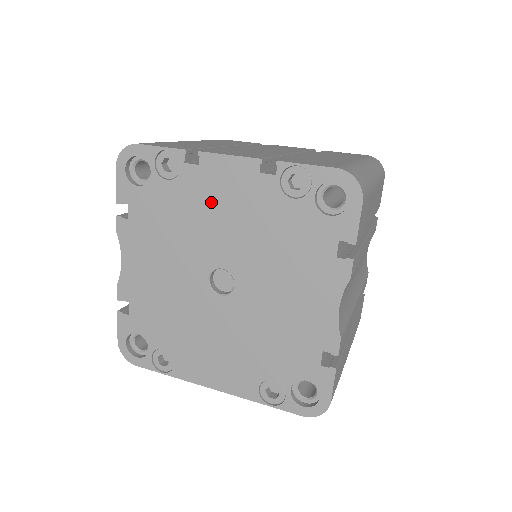
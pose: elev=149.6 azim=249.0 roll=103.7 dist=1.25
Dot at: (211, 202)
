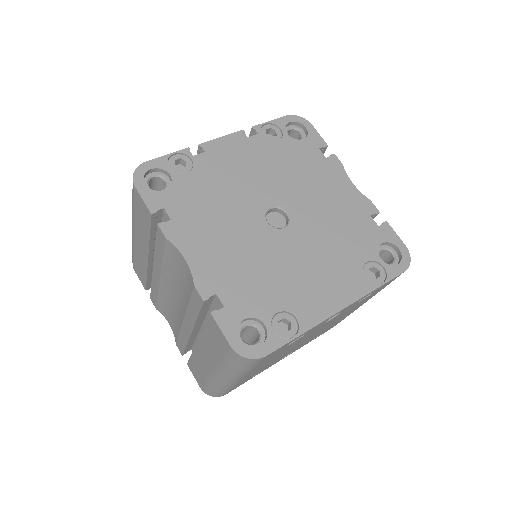
Dot at: (230, 169)
